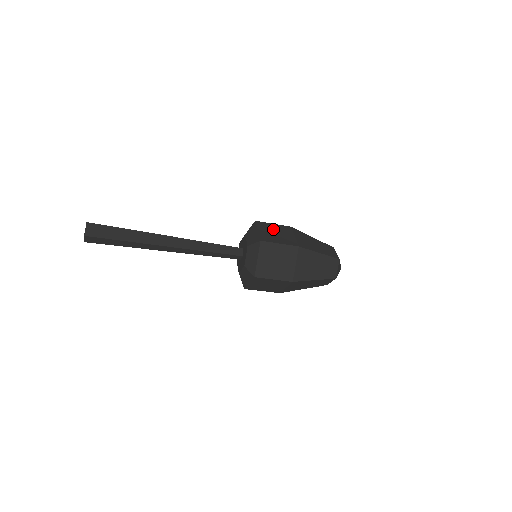
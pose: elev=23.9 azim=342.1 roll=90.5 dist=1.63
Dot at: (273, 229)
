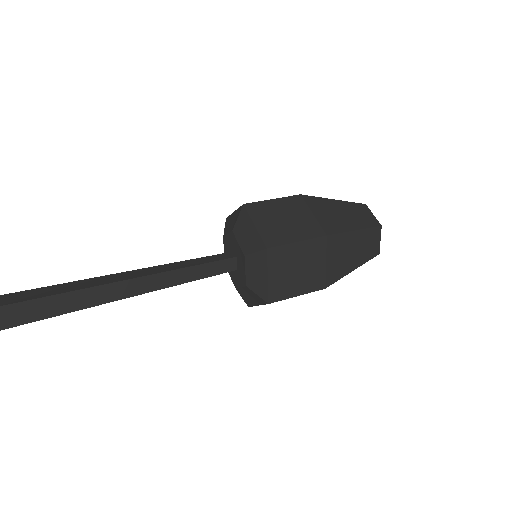
Dot at: occluded
